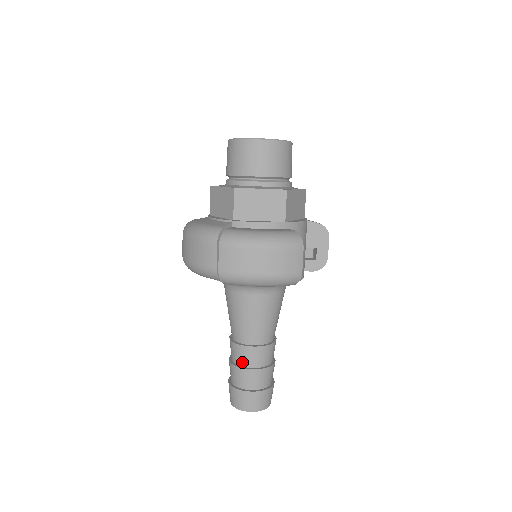
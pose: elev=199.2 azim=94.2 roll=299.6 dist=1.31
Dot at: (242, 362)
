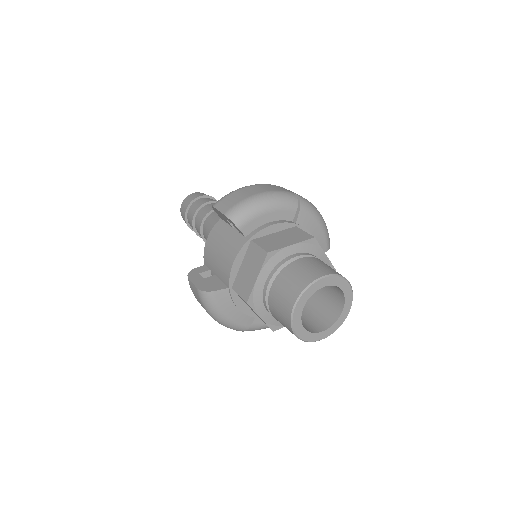
Dot at: occluded
